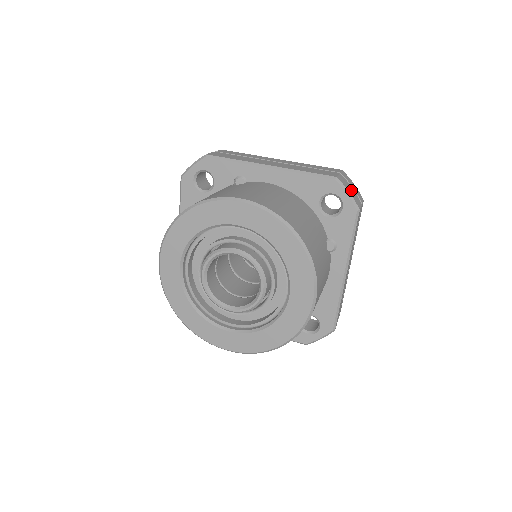
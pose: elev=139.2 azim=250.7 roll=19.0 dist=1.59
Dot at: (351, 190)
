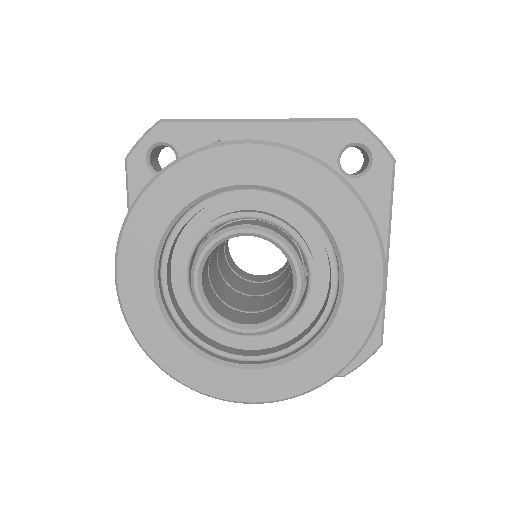
Dot at: occluded
